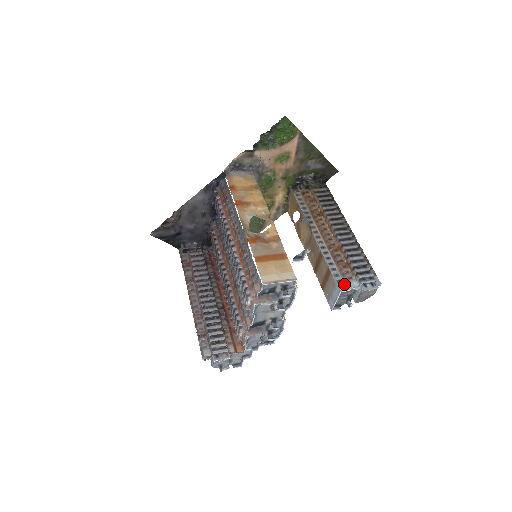
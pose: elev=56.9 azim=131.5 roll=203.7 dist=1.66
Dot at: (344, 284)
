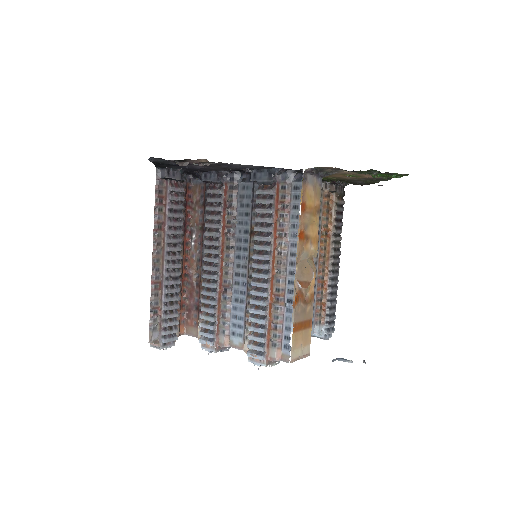
Dot at: (314, 327)
